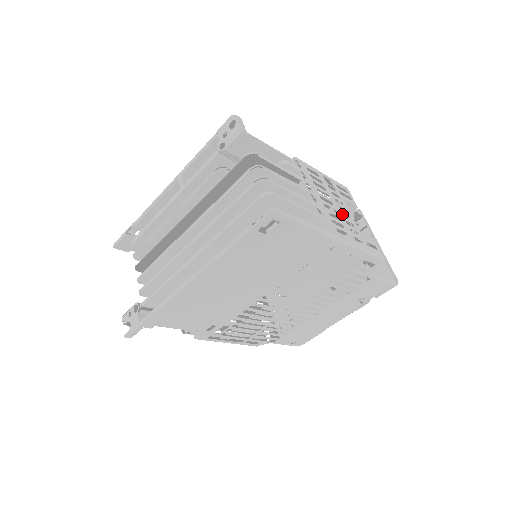
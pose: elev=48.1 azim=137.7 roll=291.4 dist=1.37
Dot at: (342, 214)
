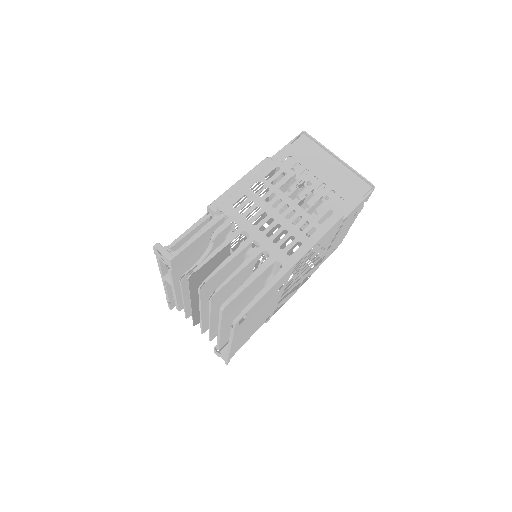
Dot at: occluded
